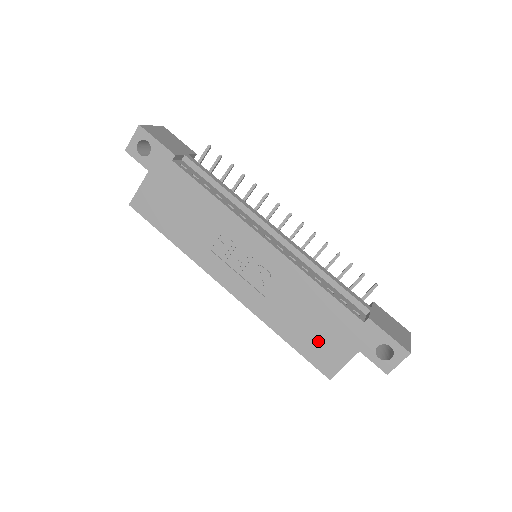
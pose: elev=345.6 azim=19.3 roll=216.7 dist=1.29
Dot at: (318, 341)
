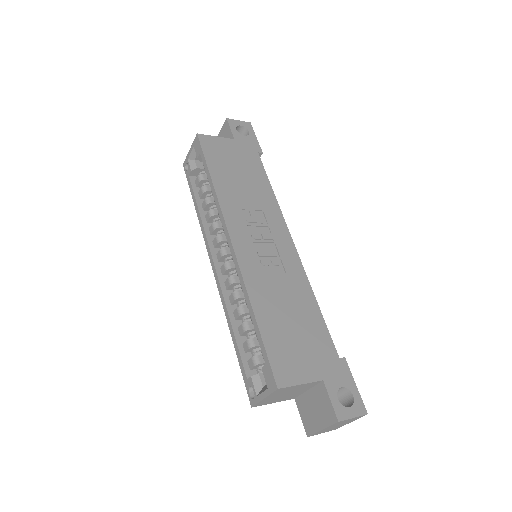
Dot at: (289, 343)
